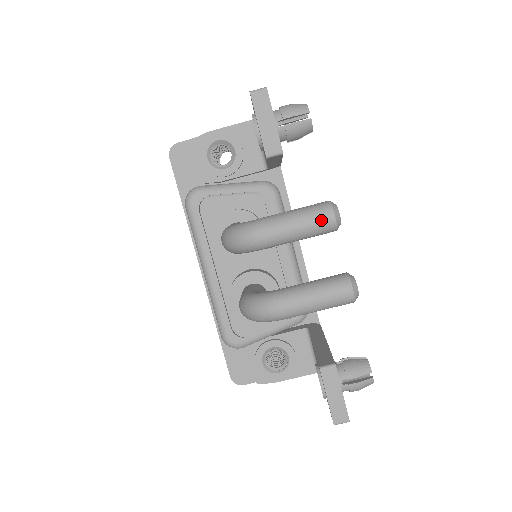
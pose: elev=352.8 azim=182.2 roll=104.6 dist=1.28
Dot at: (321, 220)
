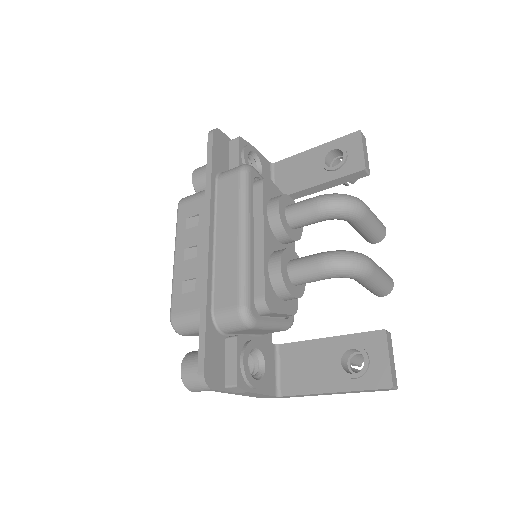
Dot at: (383, 226)
